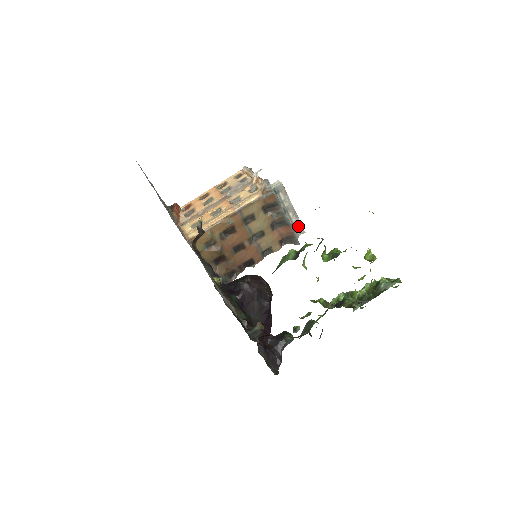
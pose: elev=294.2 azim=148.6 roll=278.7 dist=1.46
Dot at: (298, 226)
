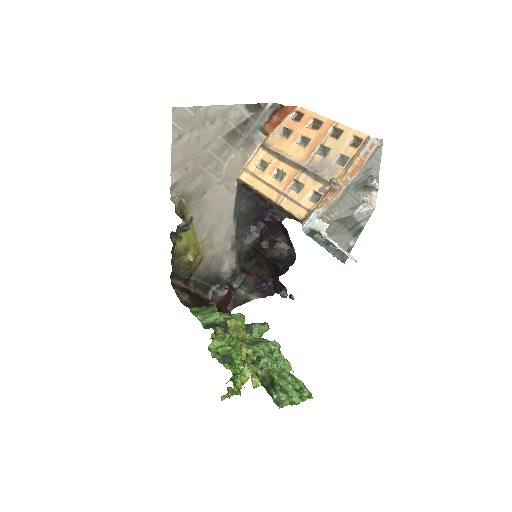
Dot at: occluded
